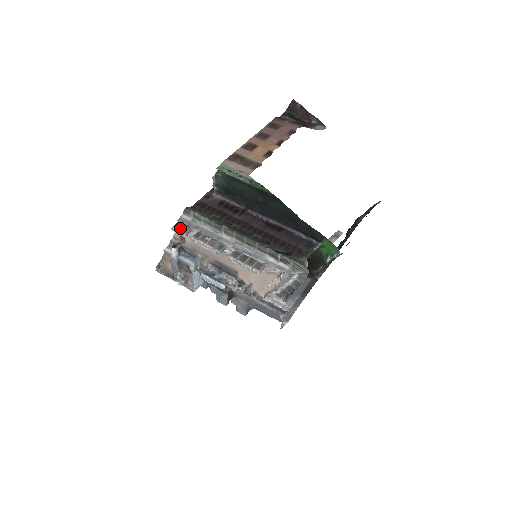
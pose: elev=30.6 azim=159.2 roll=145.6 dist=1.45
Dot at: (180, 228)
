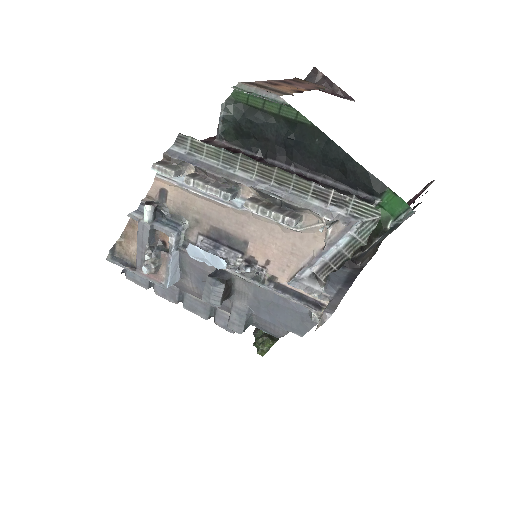
Dot at: (166, 165)
